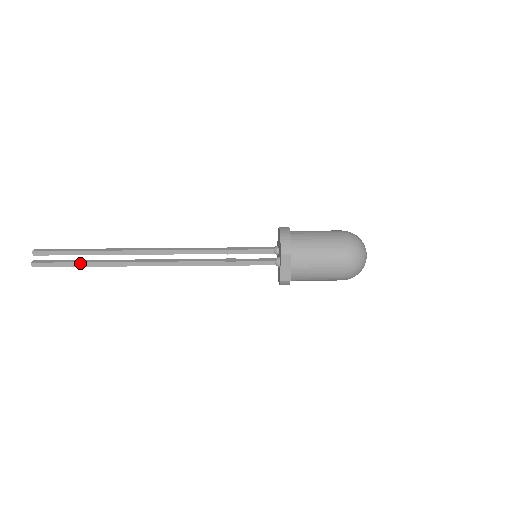
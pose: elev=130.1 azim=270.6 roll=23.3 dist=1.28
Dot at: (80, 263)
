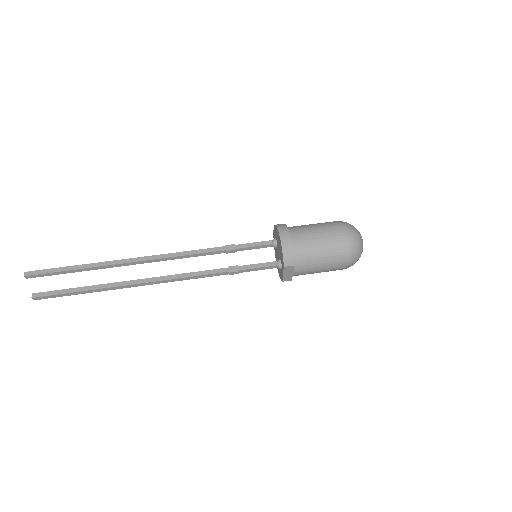
Dot at: (83, 292)
